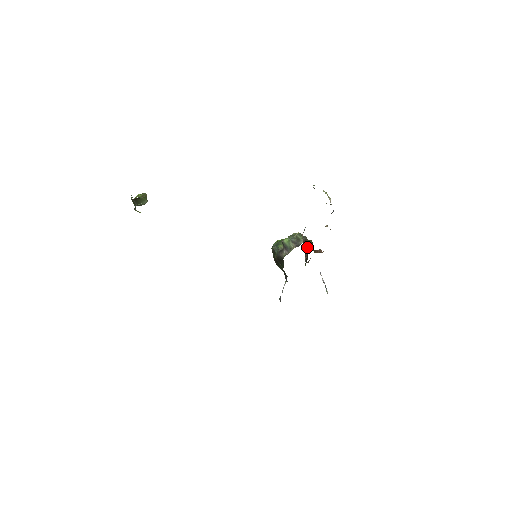
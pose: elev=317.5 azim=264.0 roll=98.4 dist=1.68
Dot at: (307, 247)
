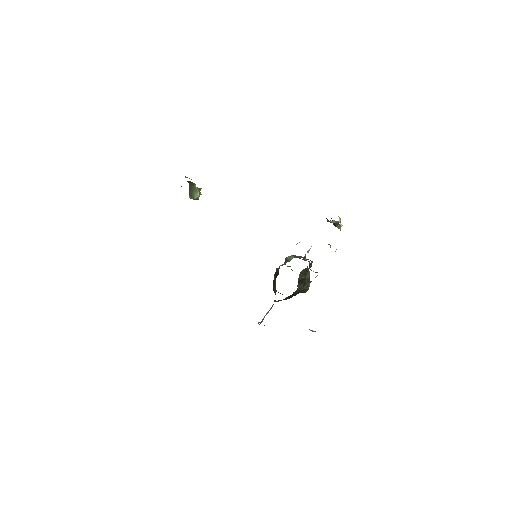
Dot at: (307, 274)
